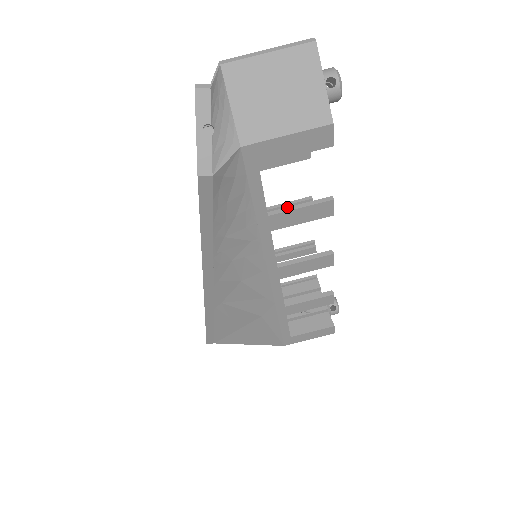
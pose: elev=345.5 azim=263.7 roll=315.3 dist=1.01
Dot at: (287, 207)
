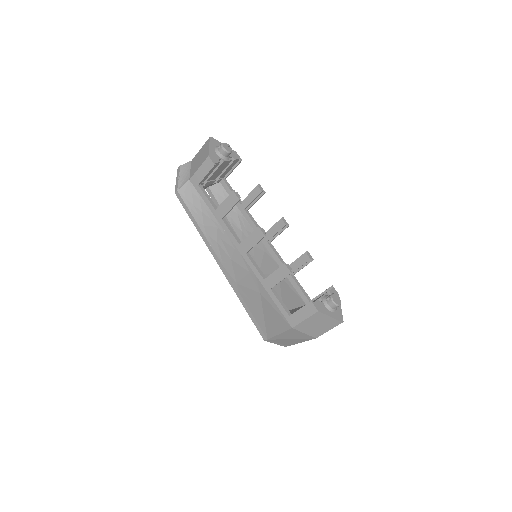
Dot at: (222, 204)
